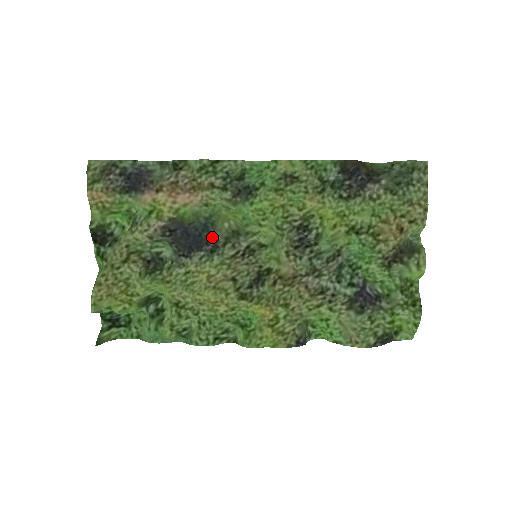
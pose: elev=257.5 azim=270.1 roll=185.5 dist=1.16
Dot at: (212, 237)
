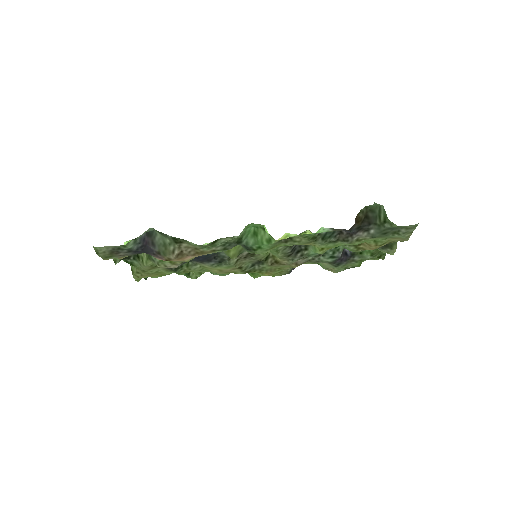
Dot at: (218, 254)
